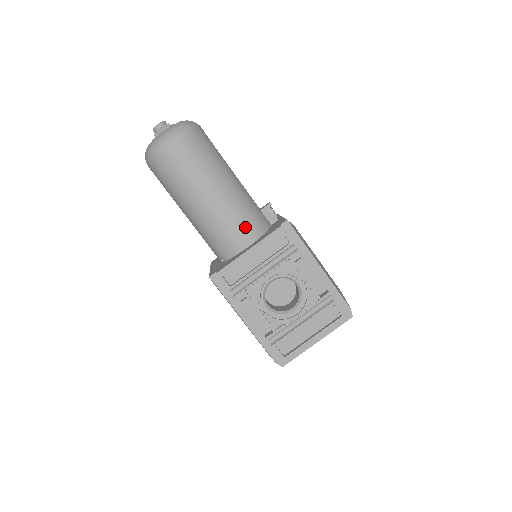
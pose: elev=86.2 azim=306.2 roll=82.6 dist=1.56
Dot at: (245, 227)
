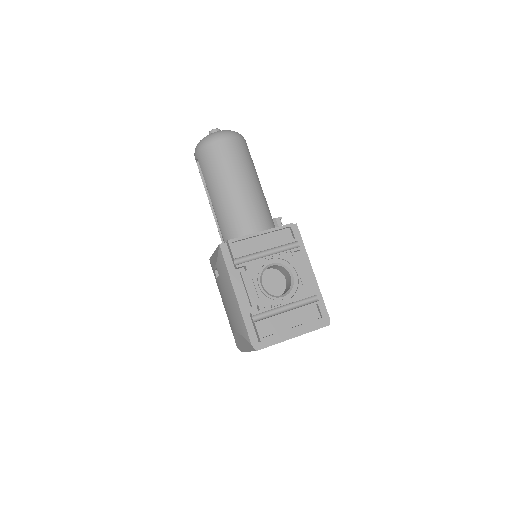
Dot at: (260, 219)
